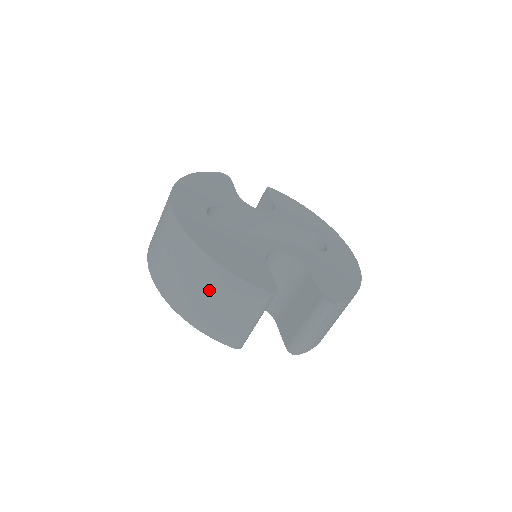
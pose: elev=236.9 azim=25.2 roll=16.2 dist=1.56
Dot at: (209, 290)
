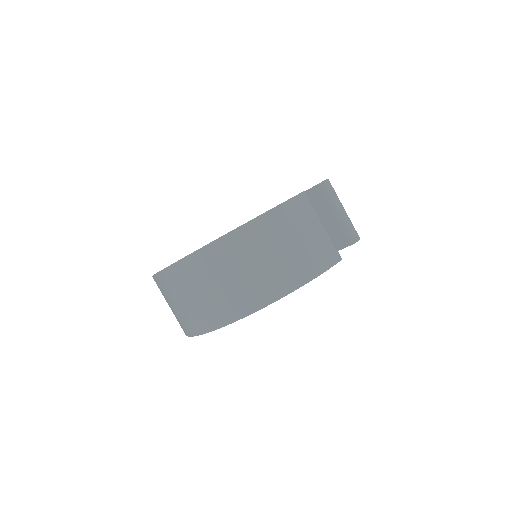
Dot at: (281, 241)
